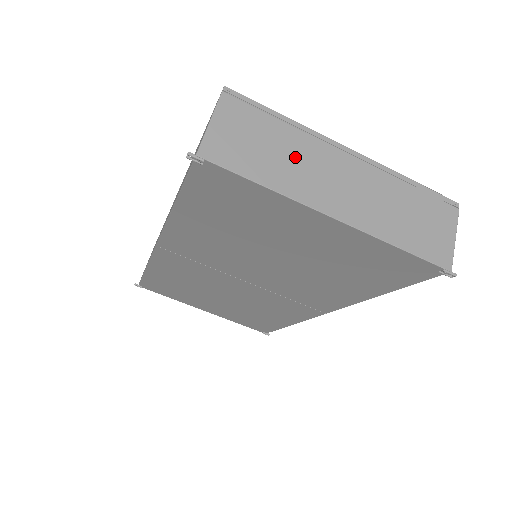
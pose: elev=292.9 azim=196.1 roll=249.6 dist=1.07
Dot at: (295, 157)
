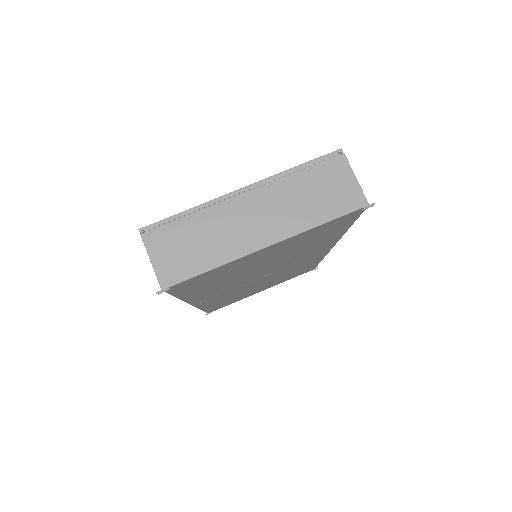
Dot at: (214, 231)
